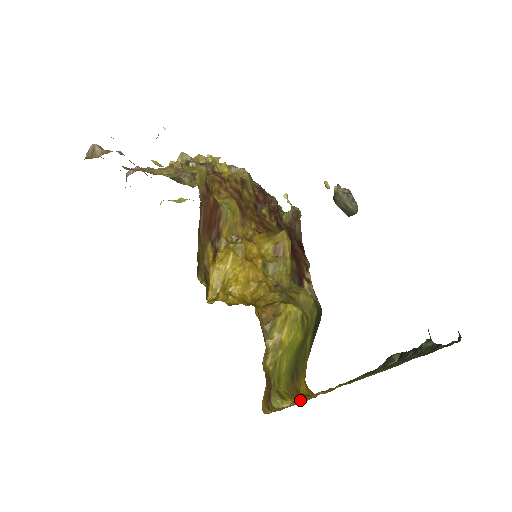
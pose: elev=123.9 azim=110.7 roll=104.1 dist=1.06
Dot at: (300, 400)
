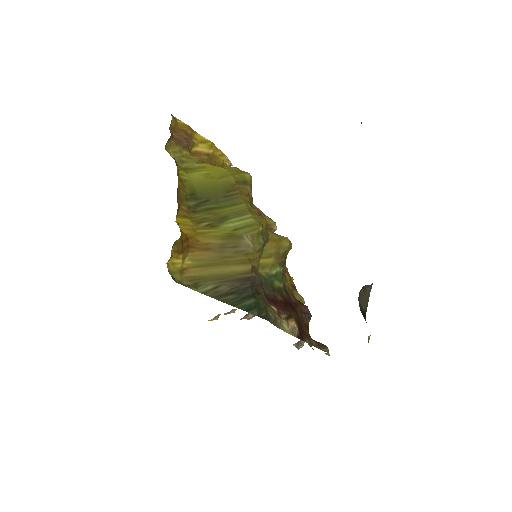
Dot at: occluded
